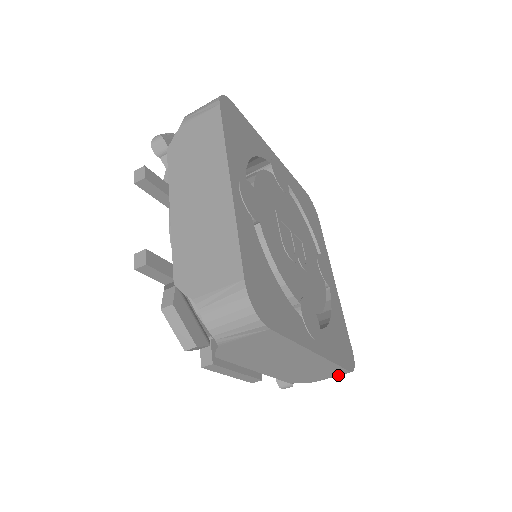
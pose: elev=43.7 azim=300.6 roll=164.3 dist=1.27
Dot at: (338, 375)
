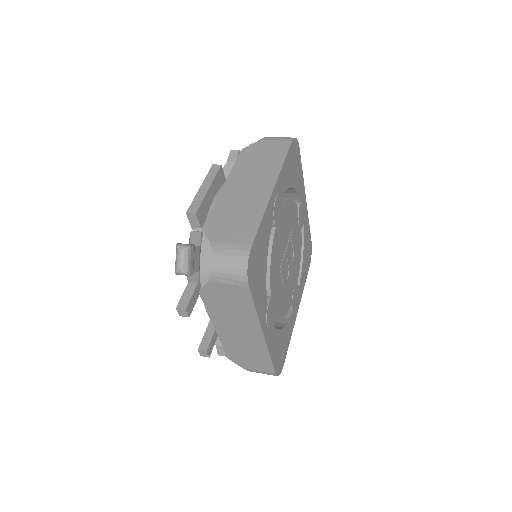
Dot at: occluded
